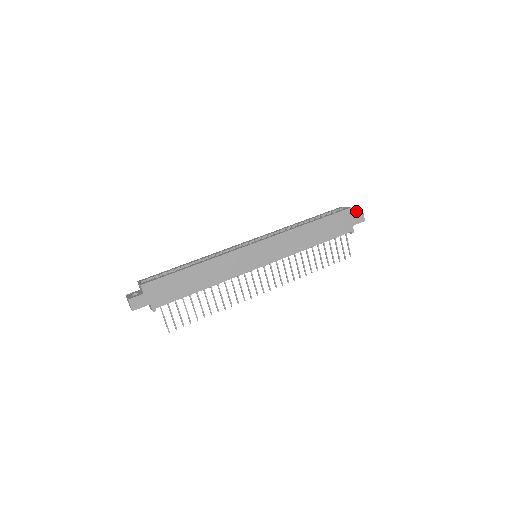
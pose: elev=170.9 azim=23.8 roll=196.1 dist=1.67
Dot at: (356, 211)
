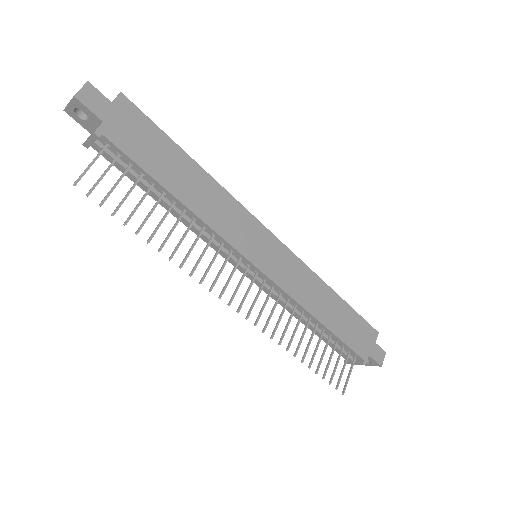
Dot at: occluded
